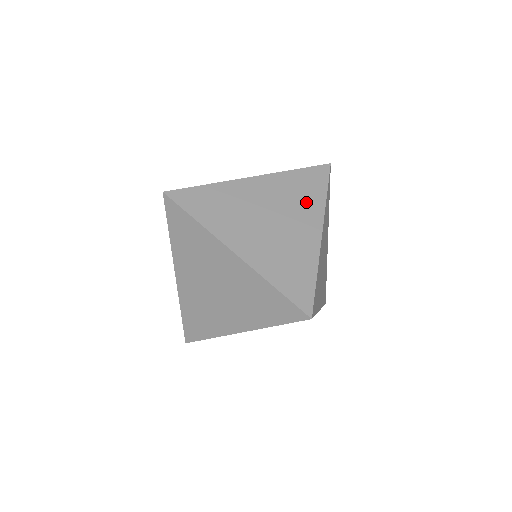
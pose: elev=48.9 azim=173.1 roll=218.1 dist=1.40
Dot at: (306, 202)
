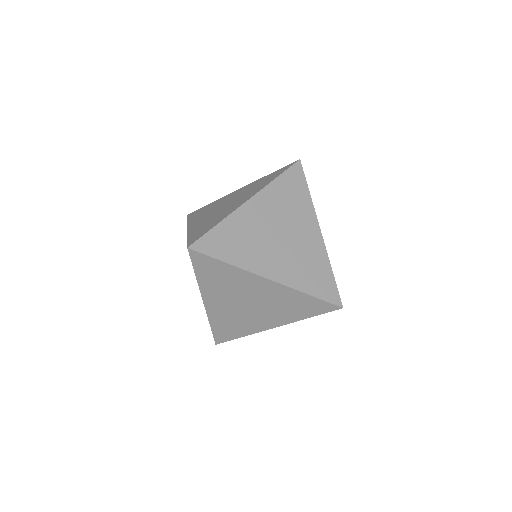
Dot at: (298, 207)
